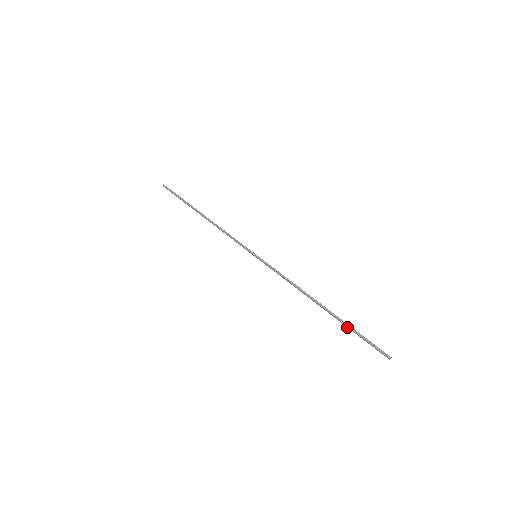
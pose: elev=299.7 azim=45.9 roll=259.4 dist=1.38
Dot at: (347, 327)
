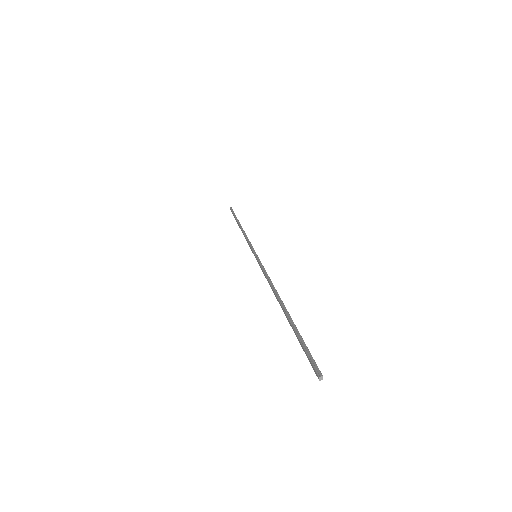
Dot at: (293, 330)
